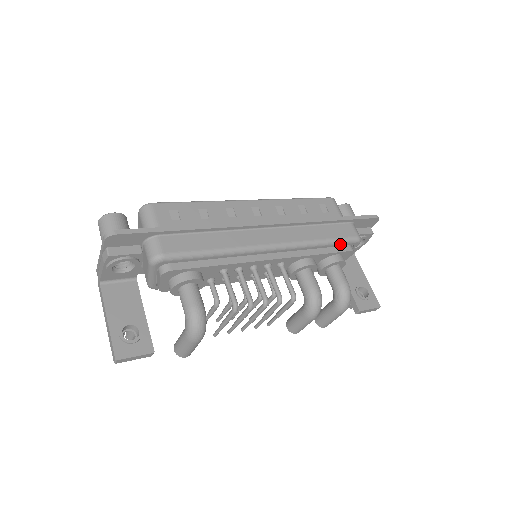
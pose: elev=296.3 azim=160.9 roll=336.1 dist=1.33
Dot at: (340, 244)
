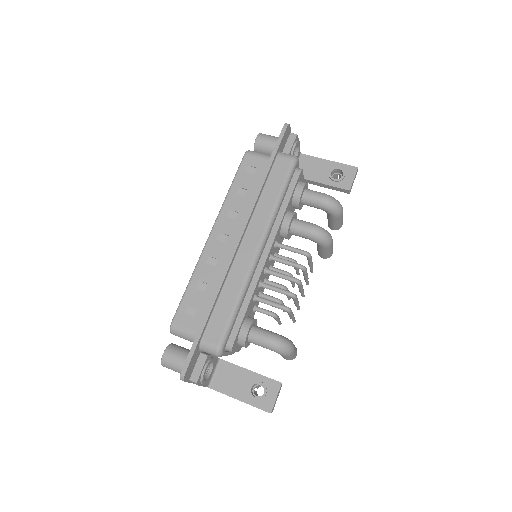
Dot at: (289, 181)
